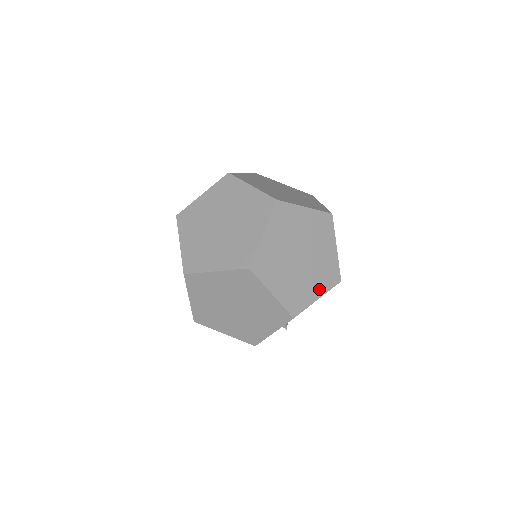
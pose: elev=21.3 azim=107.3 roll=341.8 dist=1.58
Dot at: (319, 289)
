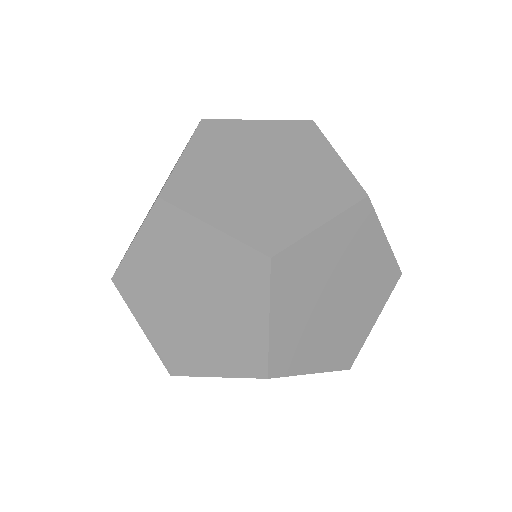
Dot at: (374, 310)
